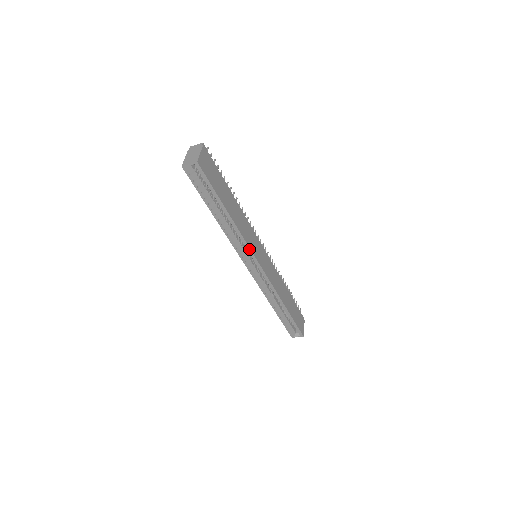
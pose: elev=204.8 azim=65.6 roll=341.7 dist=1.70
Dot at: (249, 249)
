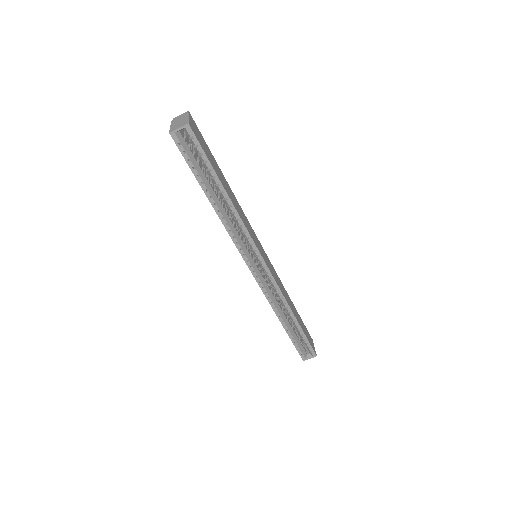
Dot at: (252, 241)
